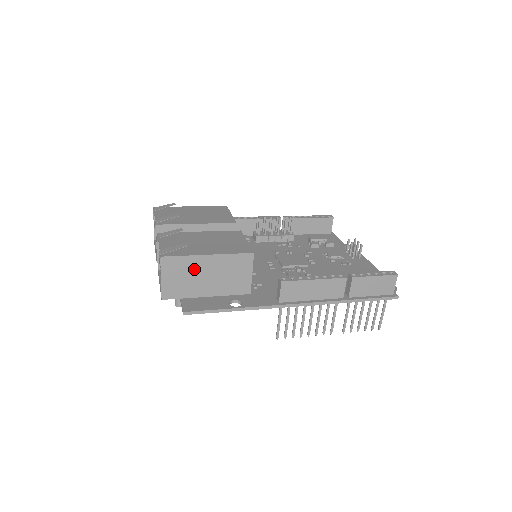
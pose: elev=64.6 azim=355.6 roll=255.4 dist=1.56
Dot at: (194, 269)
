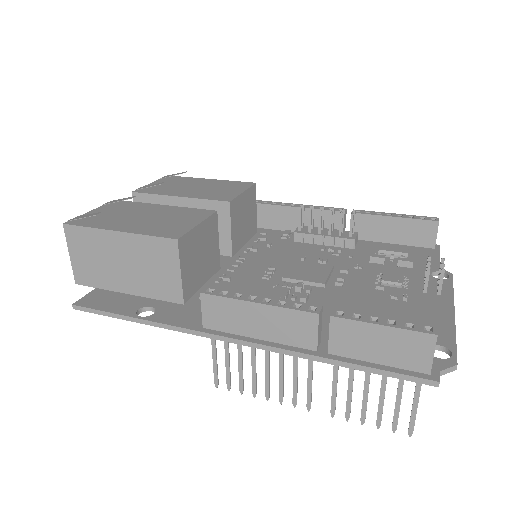
Dot at: (104, 249)
